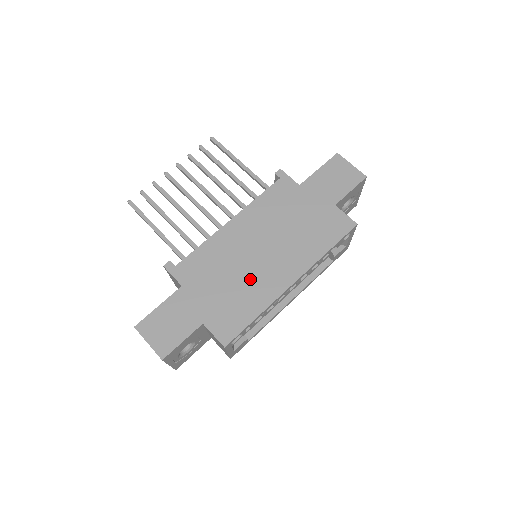
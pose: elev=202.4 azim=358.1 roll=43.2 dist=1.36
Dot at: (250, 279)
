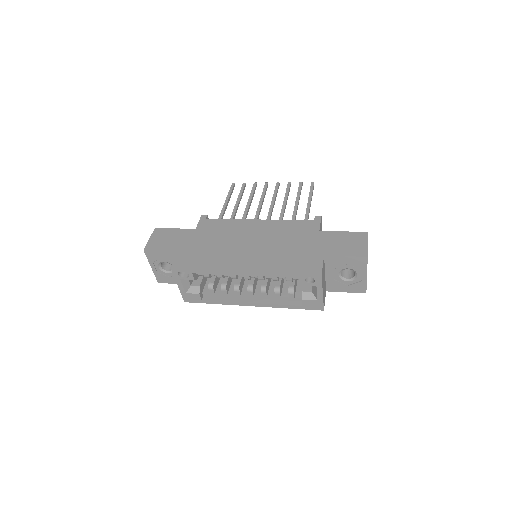
Dot at: (226, 251)
